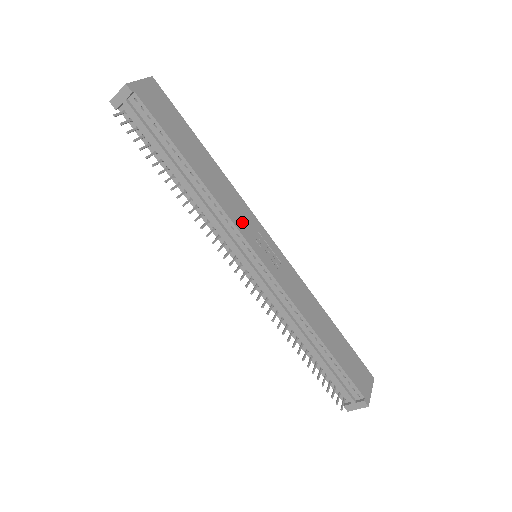
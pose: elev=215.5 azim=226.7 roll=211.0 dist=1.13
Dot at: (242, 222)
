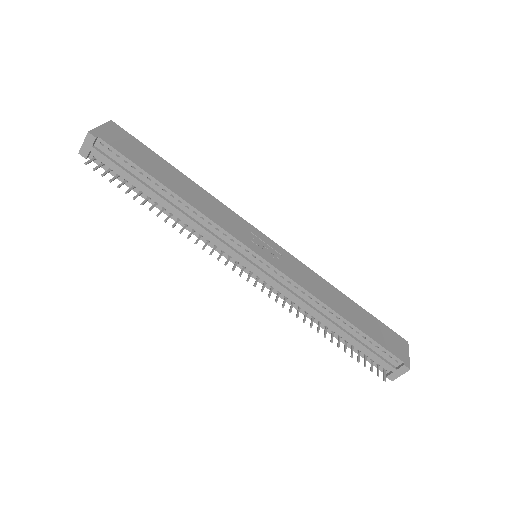
Dot at: (232, 227)
